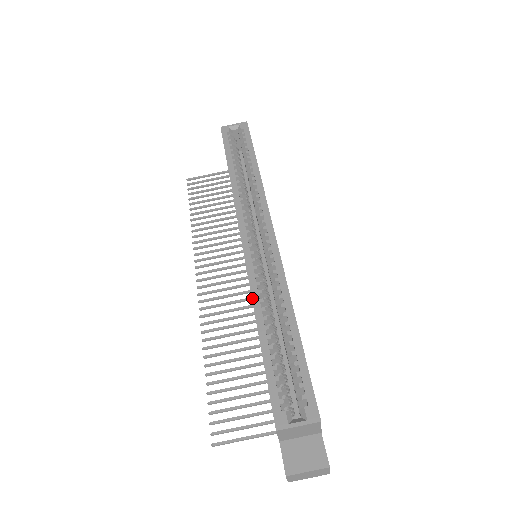
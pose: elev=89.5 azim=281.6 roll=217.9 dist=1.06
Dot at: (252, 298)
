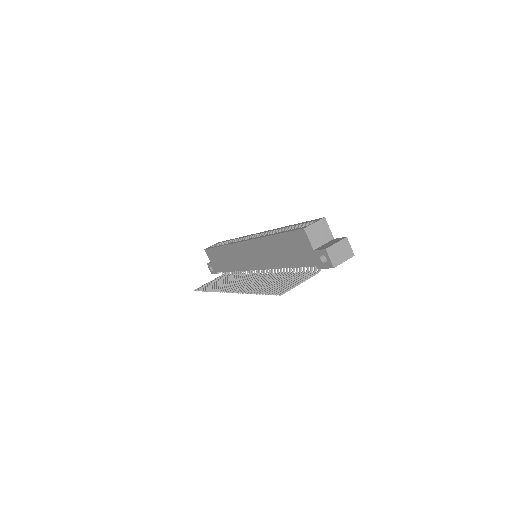
Dot at: (261, 237)
